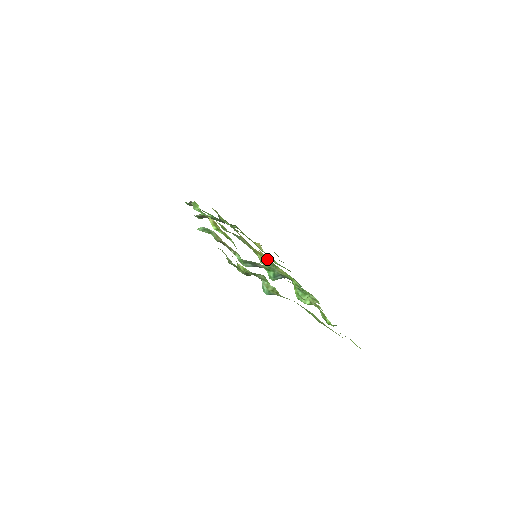
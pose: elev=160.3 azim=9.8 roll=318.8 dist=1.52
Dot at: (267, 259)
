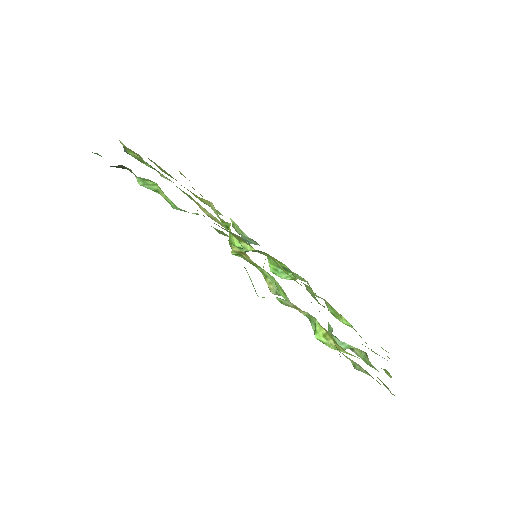
Dot at: occluded
